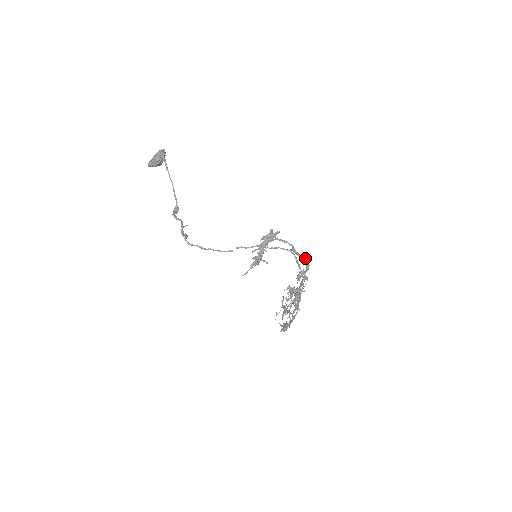
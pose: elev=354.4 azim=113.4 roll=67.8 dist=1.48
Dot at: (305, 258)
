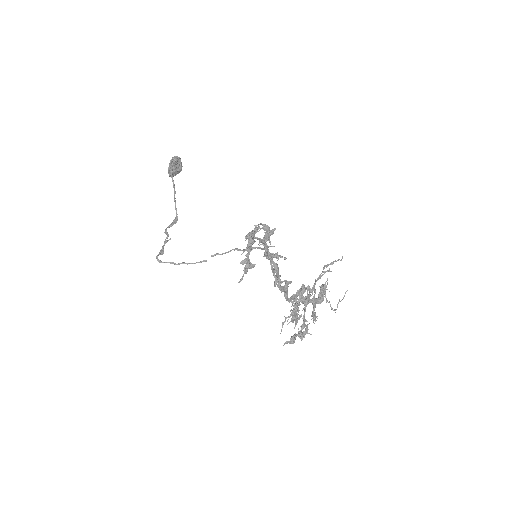
Dot at: (271, 259)
